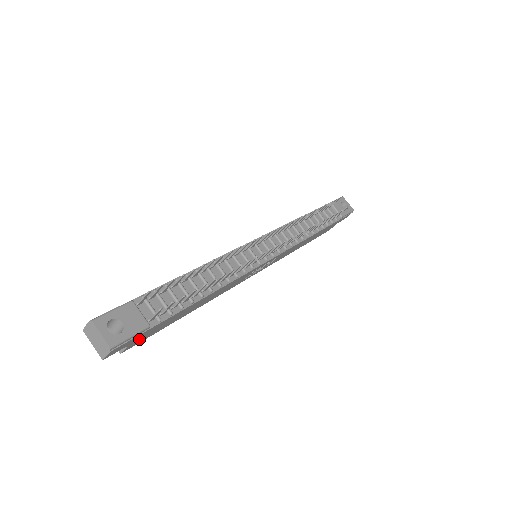
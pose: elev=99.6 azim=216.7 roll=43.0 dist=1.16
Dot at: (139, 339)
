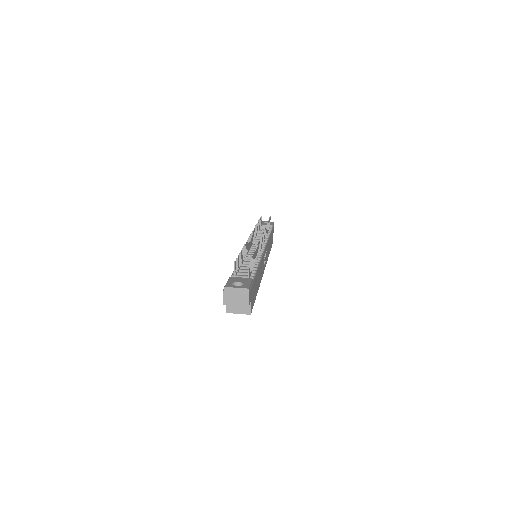
Dot at: (252, 298)
